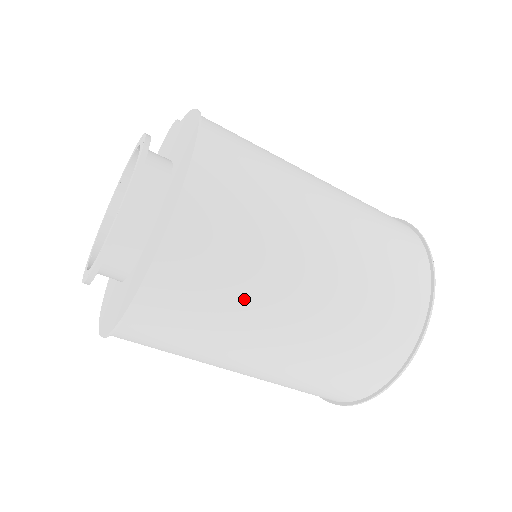
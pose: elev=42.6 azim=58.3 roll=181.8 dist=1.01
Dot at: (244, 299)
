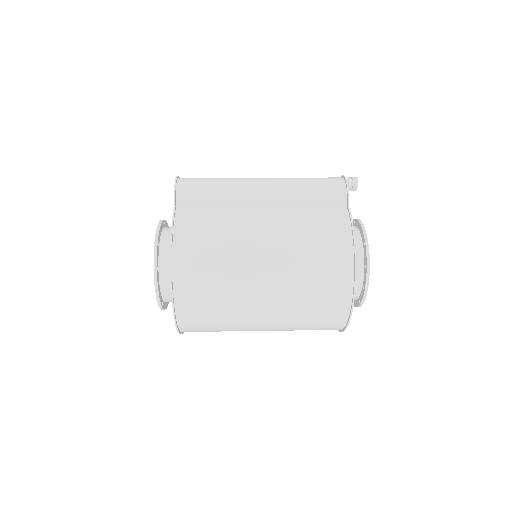
Dot at: occluded
